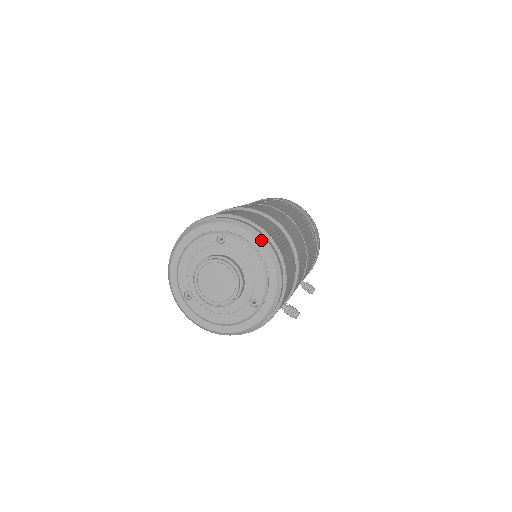
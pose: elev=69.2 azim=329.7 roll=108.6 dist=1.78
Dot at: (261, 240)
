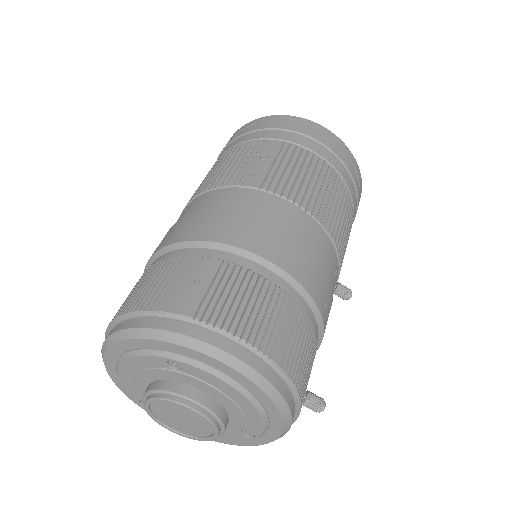
Dot at: (247, 375)
